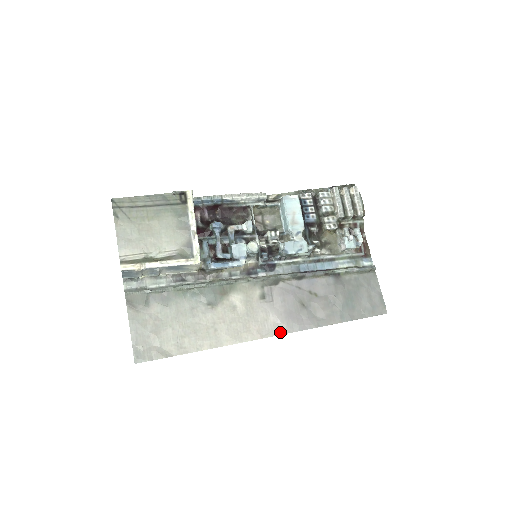
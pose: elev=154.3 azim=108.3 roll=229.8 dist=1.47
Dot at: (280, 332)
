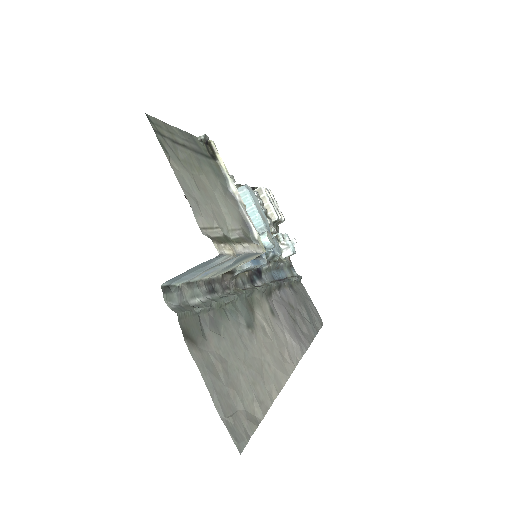
Dot at: (299, 356)
